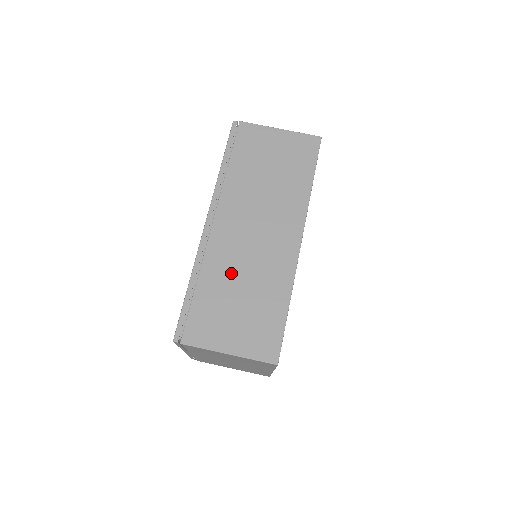
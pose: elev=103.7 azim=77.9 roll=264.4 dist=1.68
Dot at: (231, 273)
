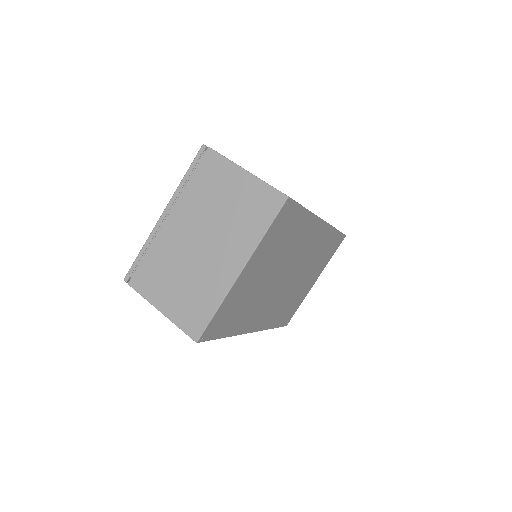
Dot at: occluded
